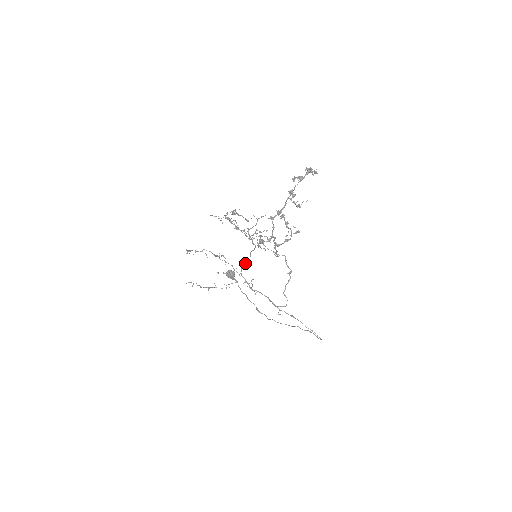
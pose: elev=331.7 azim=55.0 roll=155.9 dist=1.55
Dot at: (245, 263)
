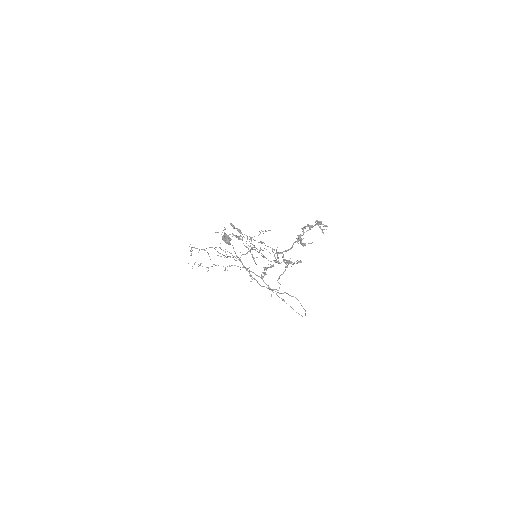
Dot at: (244, 254)
